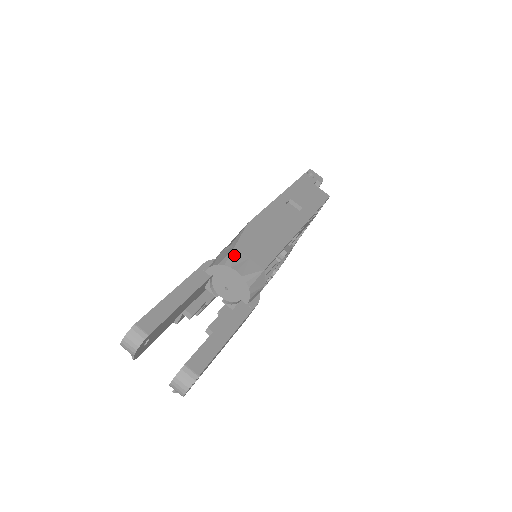
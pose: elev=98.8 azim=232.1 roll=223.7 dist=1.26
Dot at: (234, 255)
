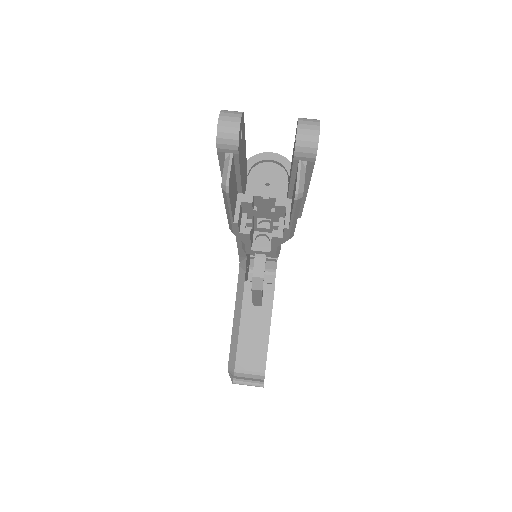
Dot at: occluded
